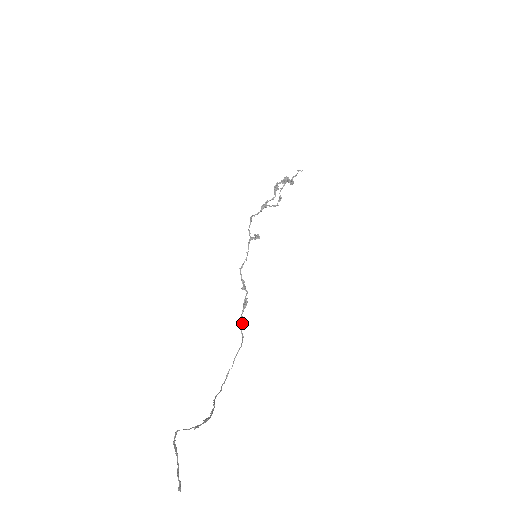
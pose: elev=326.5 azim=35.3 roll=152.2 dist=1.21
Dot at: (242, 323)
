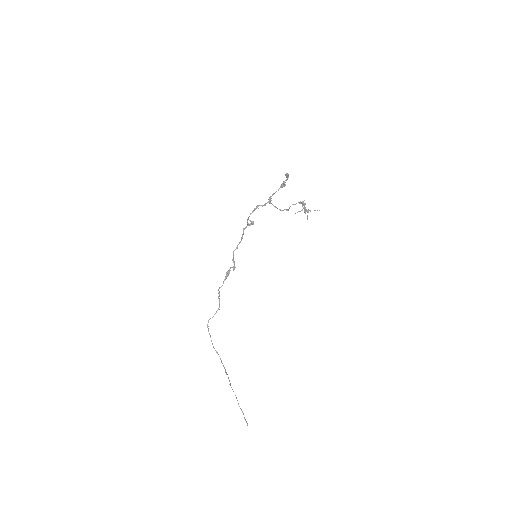
Dot at: occluded
